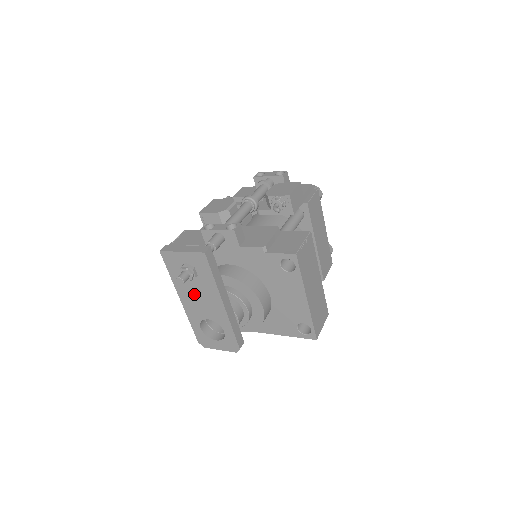
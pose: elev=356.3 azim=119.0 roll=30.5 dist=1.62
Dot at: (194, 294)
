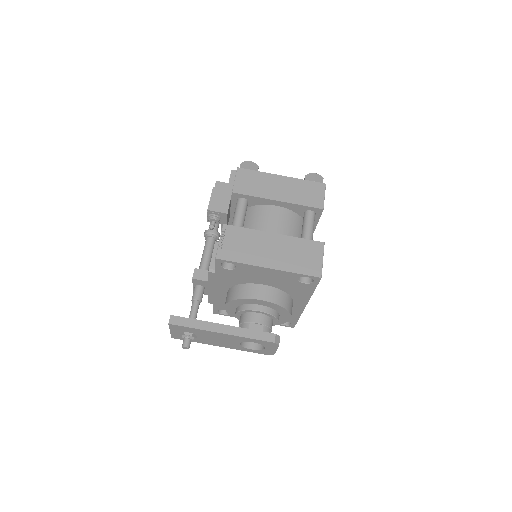
Dot at: (213, 340)
